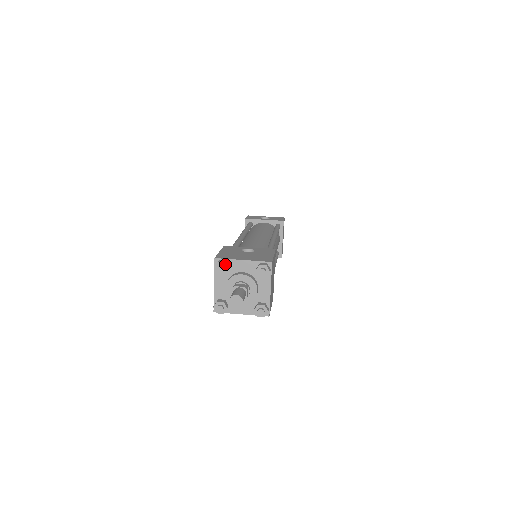
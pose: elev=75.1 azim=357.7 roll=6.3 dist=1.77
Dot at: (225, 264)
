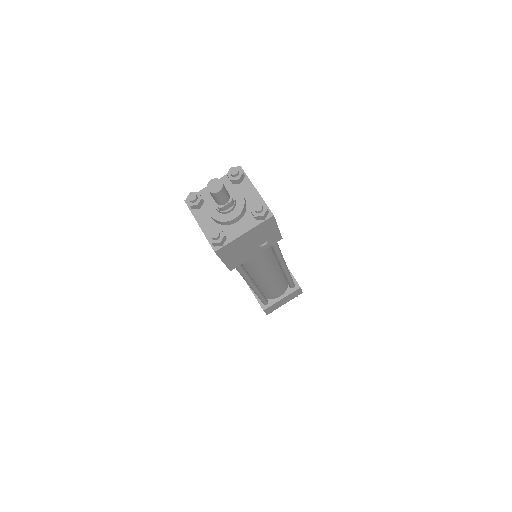
Dot at: (242, 173)
